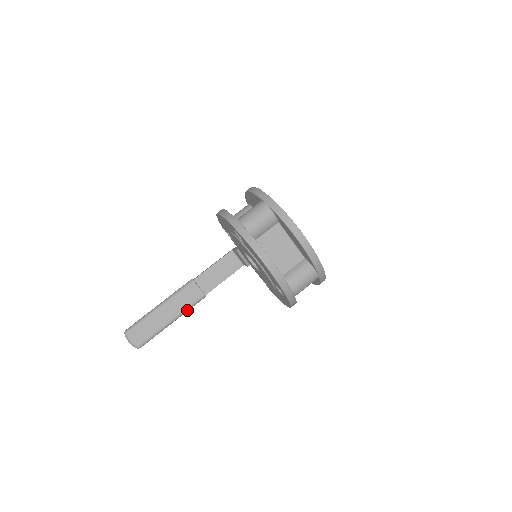
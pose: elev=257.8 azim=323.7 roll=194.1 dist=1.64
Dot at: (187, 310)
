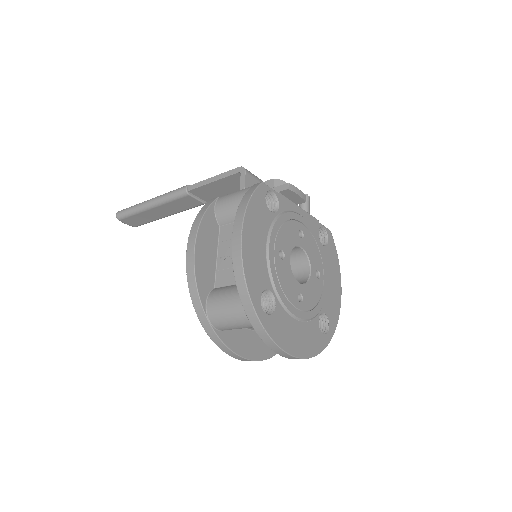
Dot at: (185, 210)
